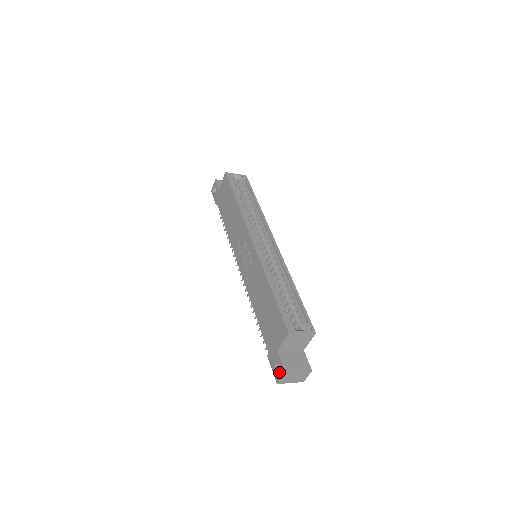
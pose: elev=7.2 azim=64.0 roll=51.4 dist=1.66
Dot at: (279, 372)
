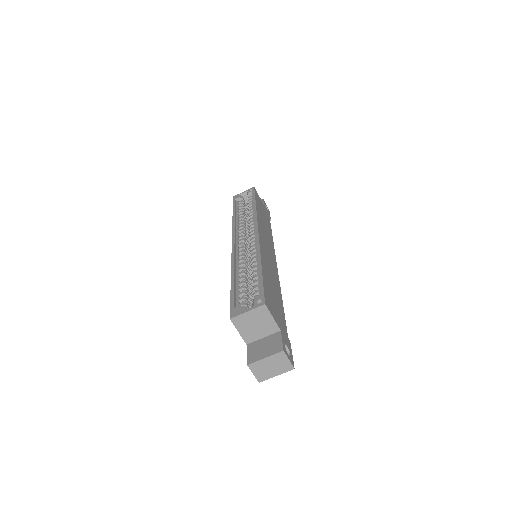
Dot at: occluded
